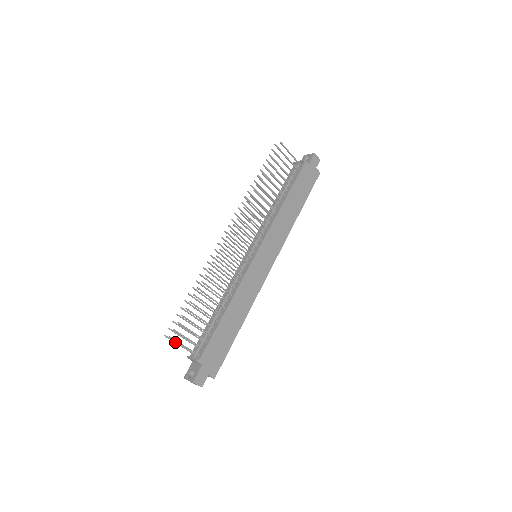
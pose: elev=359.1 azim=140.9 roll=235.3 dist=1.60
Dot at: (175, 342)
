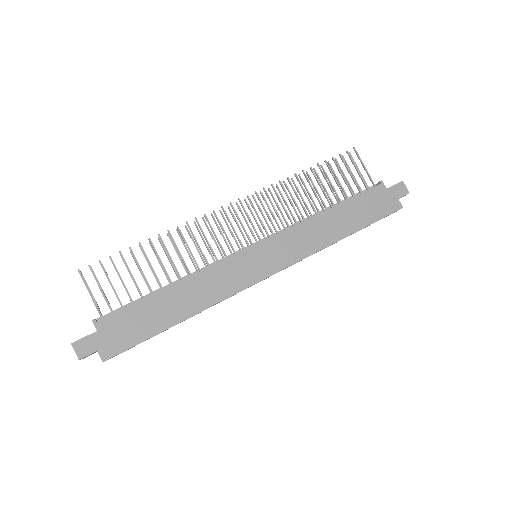
Dot at: (89, 289)
